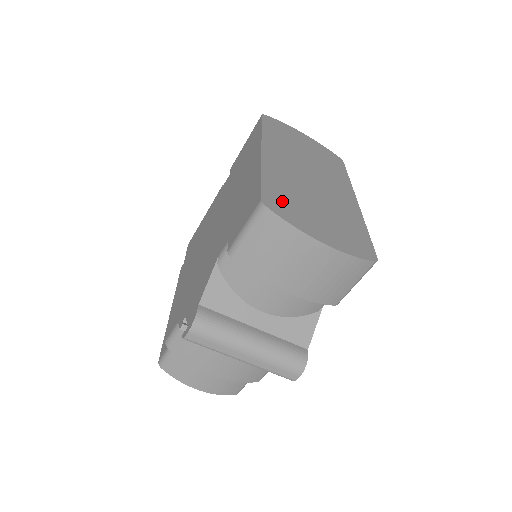
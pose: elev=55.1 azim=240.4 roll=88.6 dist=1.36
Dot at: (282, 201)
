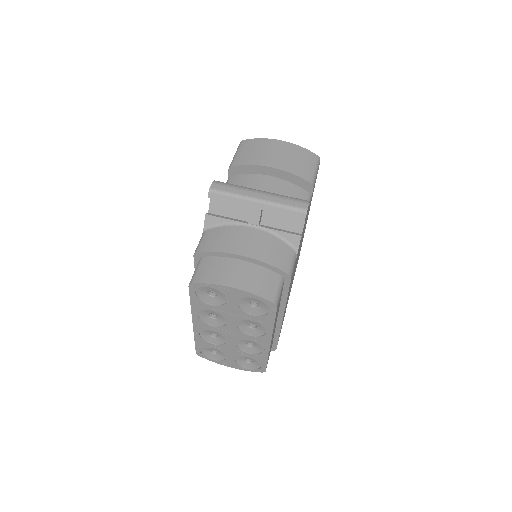
Dot at: occluded
